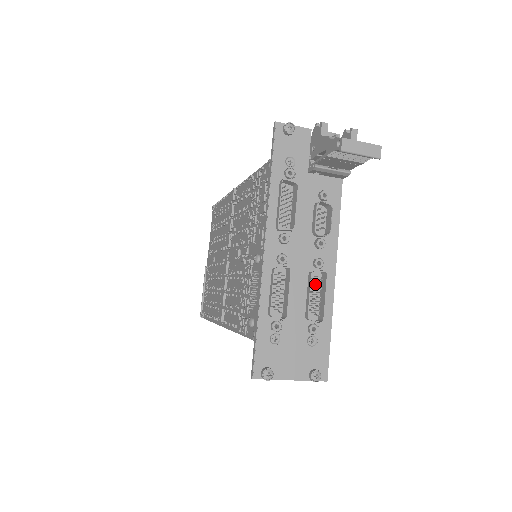
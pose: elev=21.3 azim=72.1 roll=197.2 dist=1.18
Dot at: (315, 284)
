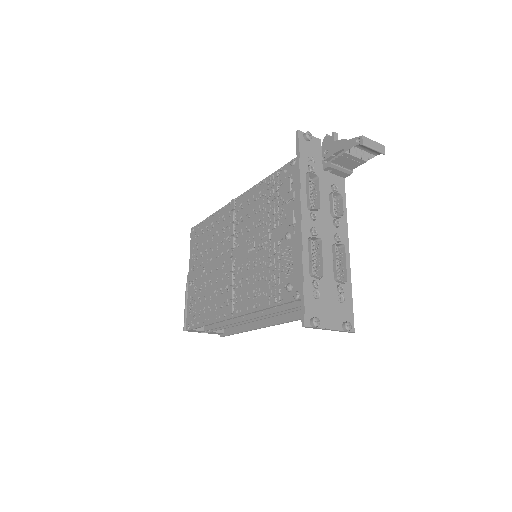
Dot at: occluded
